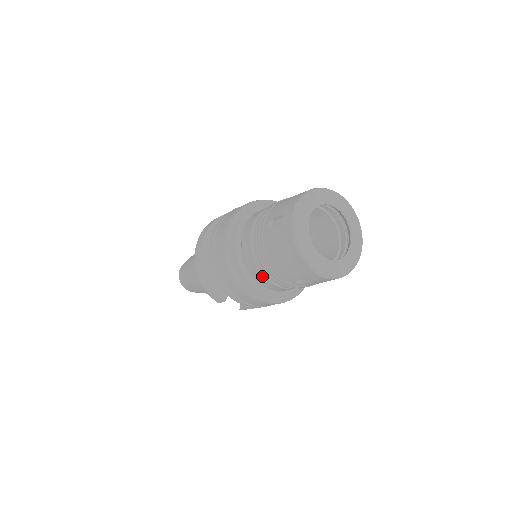
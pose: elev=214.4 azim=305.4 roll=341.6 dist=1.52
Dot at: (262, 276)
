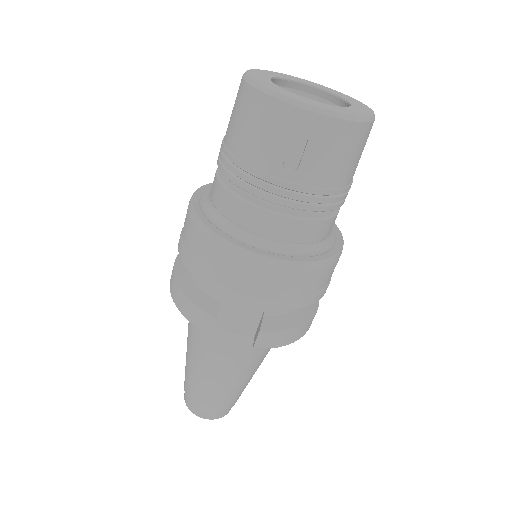
Dot at: (241, 204)
